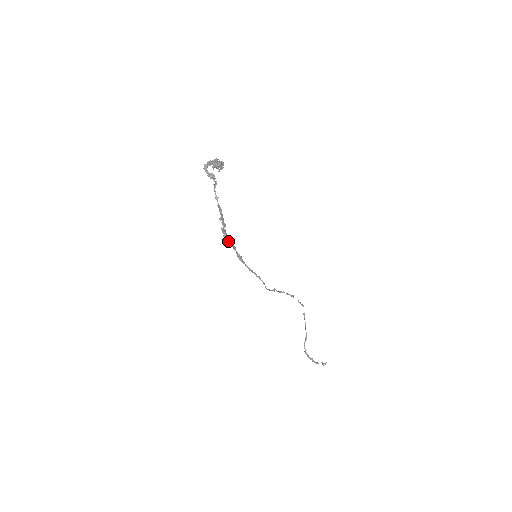
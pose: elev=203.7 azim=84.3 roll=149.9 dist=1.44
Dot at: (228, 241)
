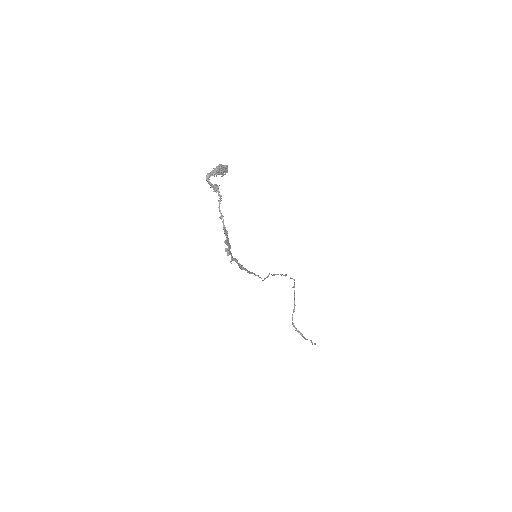
Dot at: (231, 257)
